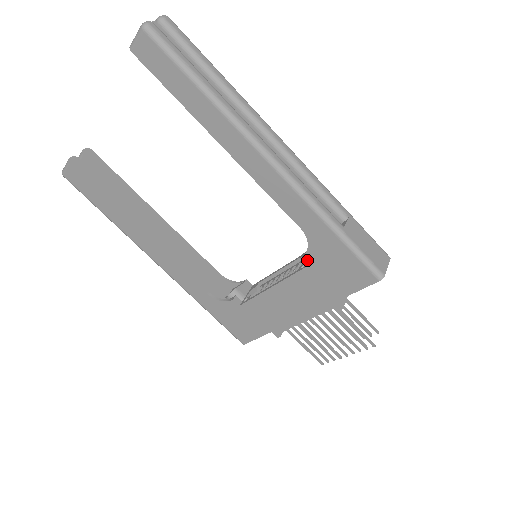
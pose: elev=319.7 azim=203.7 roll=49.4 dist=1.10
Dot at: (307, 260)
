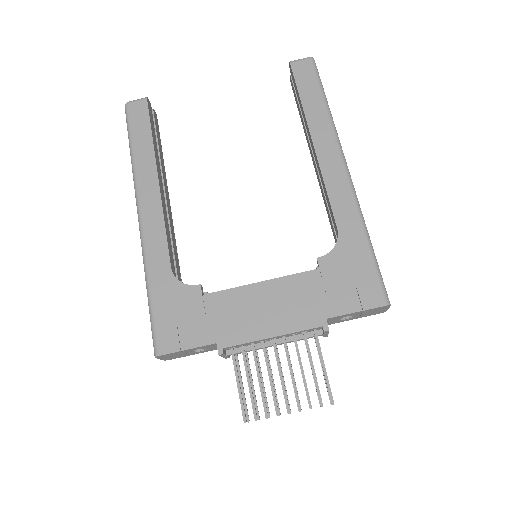
Dot at: (324, 262)
